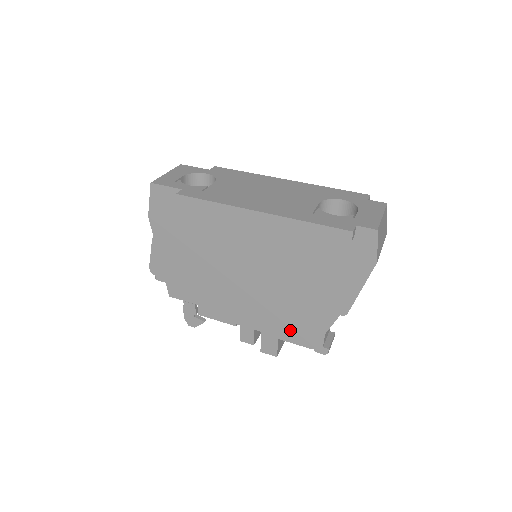
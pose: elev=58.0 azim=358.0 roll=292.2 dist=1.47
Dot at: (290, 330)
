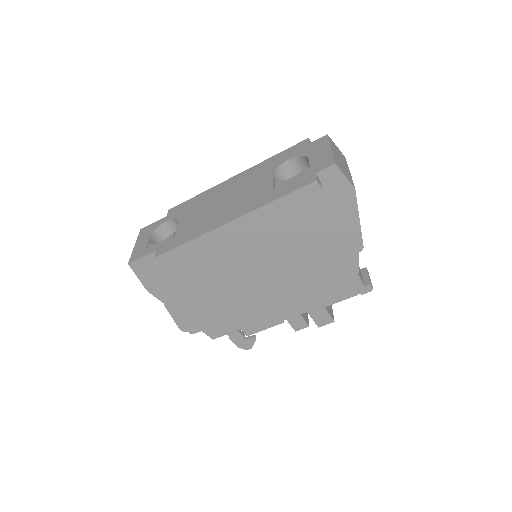
Dot at: (328, 294)
